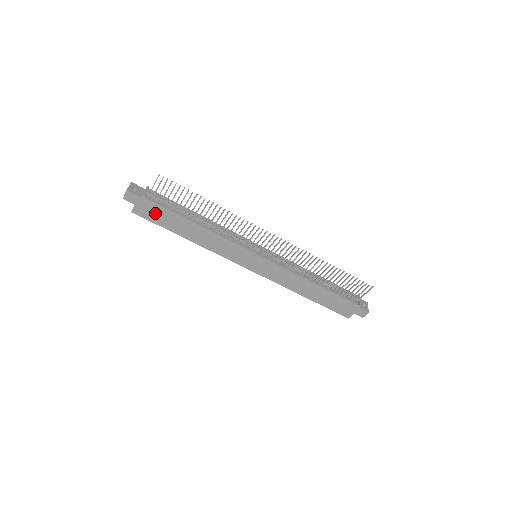
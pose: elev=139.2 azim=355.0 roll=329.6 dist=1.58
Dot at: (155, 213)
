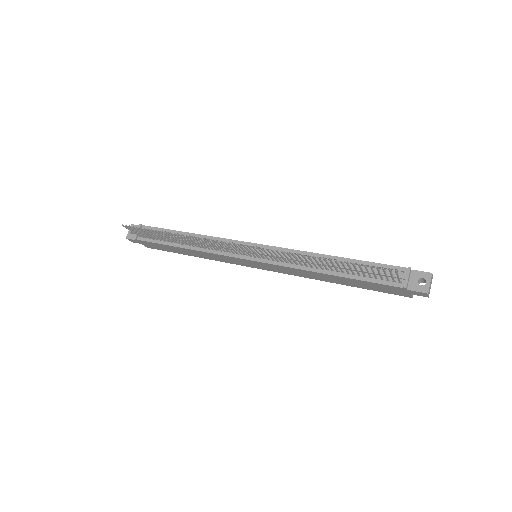
Dot at: (156, 246)
